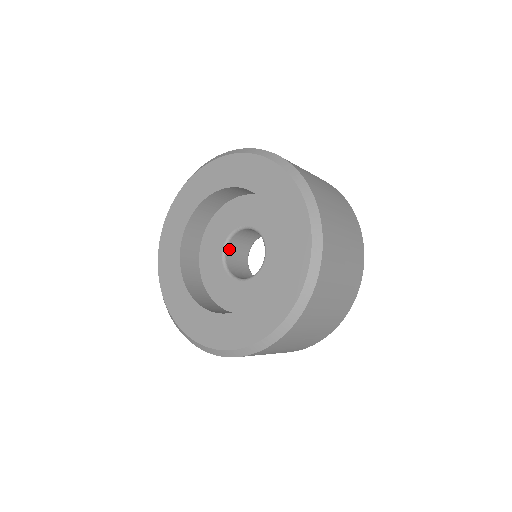
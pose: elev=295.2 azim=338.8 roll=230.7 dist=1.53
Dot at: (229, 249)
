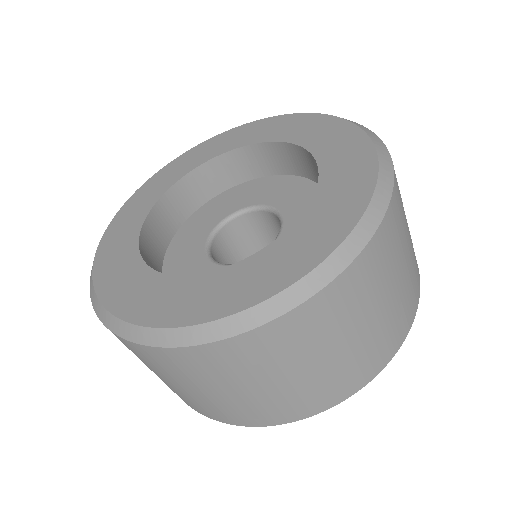
Dot at: (245, 219)
